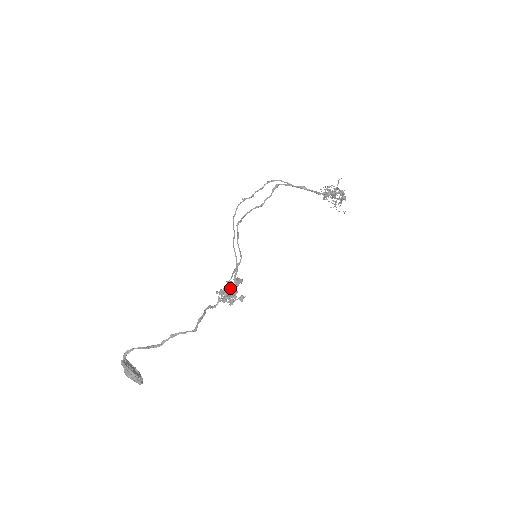
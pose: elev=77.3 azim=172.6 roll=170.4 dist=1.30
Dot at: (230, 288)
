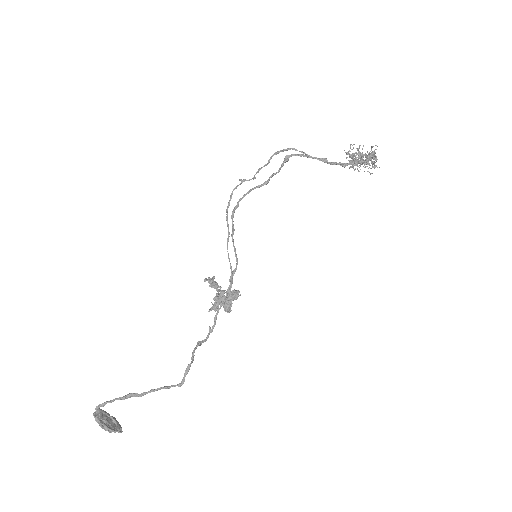
Dot at: occluded
